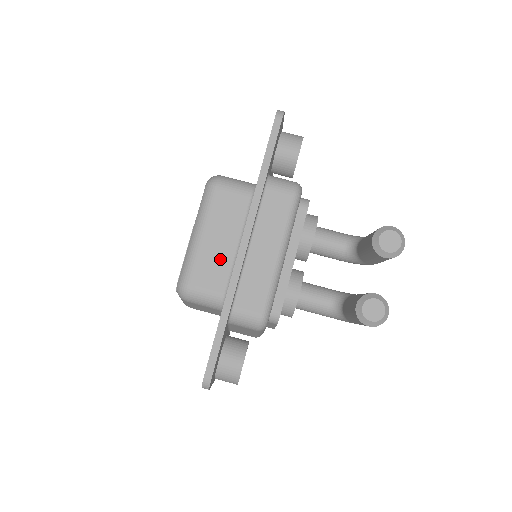
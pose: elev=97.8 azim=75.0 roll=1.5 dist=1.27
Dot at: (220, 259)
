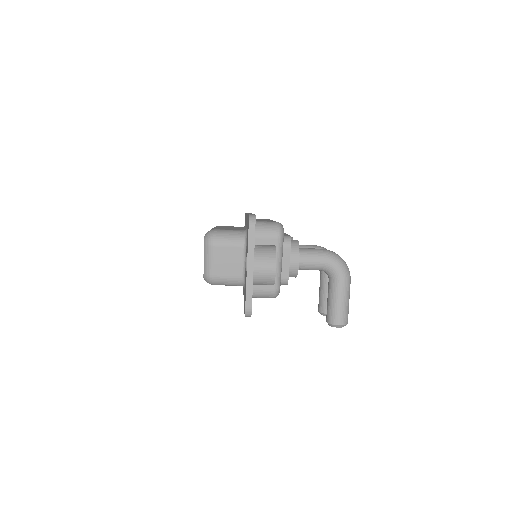
Dot at: occluded
